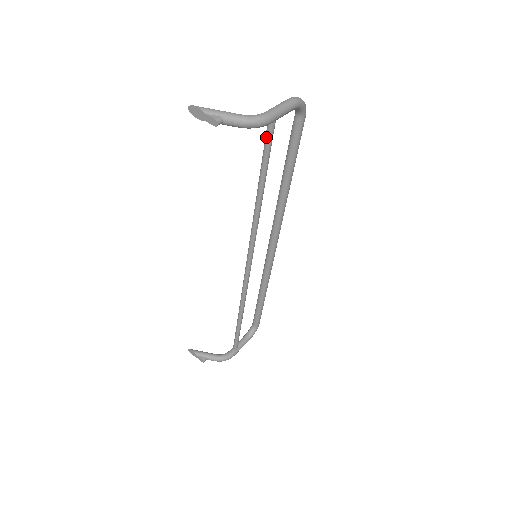
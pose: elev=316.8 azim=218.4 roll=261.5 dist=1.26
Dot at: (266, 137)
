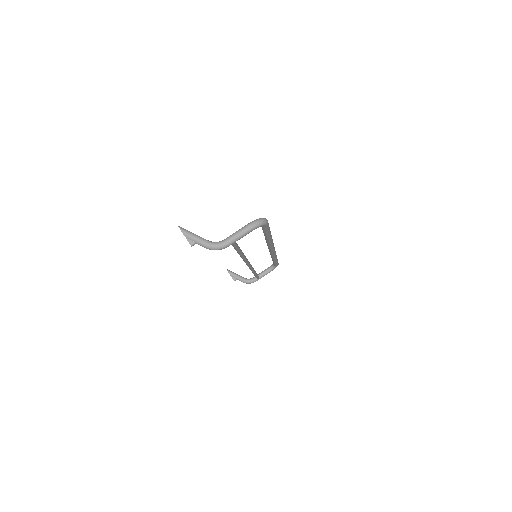
Dot at: occluded
